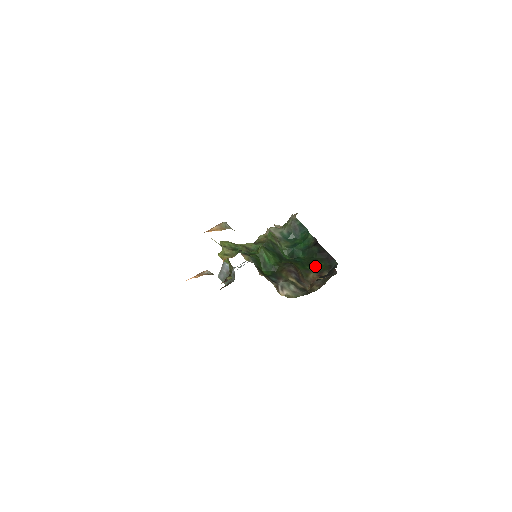
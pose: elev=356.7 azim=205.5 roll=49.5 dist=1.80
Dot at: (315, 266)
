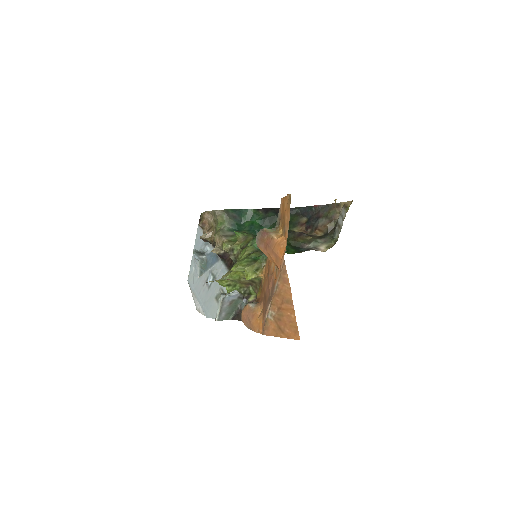
Dot at: occluded
